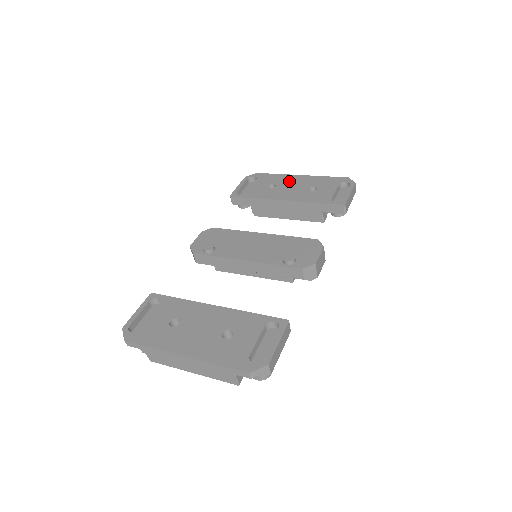
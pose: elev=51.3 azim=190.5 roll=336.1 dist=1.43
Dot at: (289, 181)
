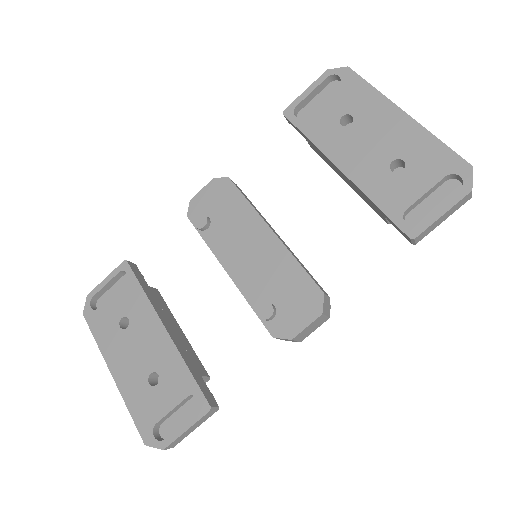
Dot at: (378, 121)
